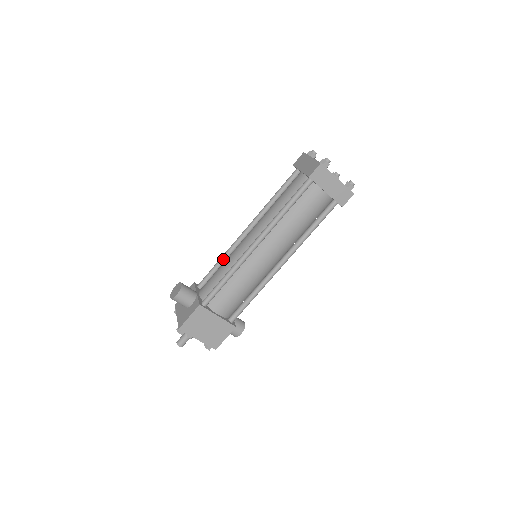
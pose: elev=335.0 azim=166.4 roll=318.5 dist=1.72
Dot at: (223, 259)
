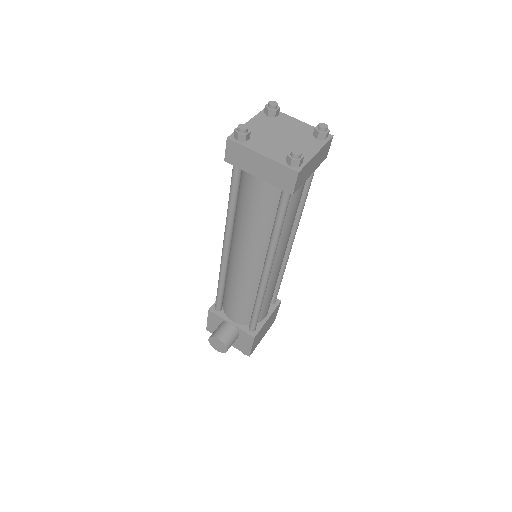
Dot at: (224, 283)
